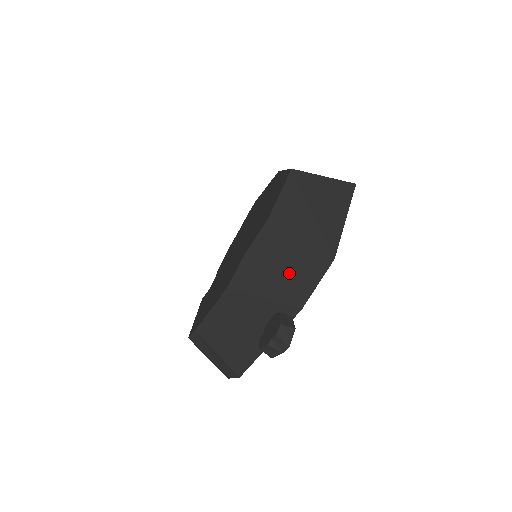
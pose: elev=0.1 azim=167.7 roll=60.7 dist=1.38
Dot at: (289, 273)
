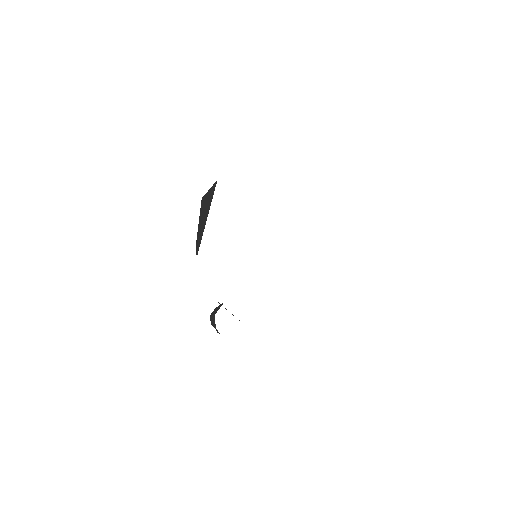
Dot at: occluded
